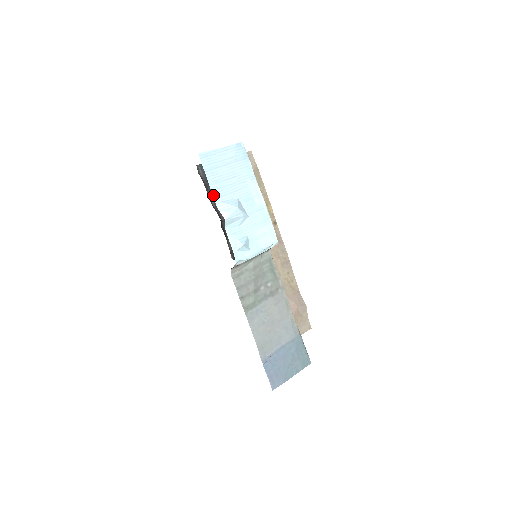
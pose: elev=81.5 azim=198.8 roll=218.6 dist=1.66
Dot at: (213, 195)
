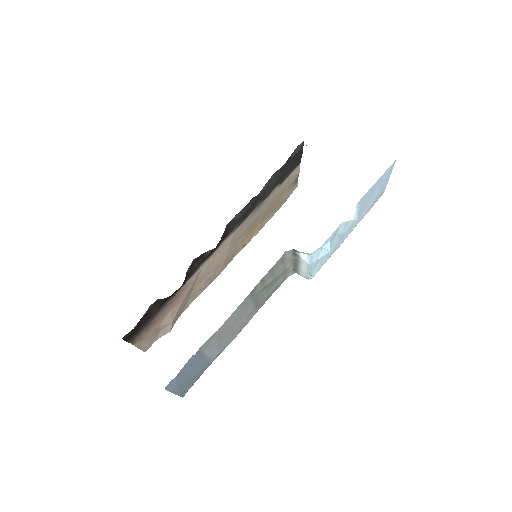
Dot at: (366, 193)
